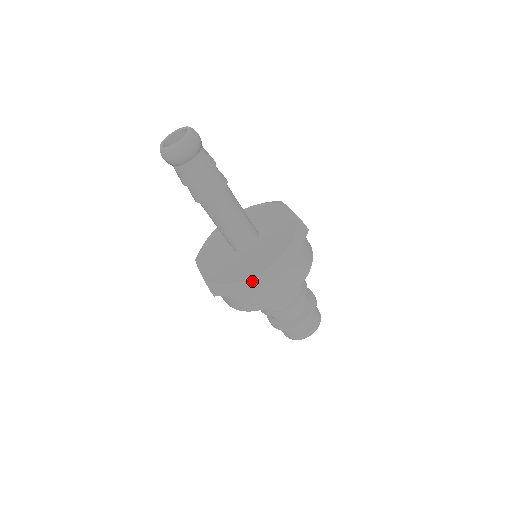
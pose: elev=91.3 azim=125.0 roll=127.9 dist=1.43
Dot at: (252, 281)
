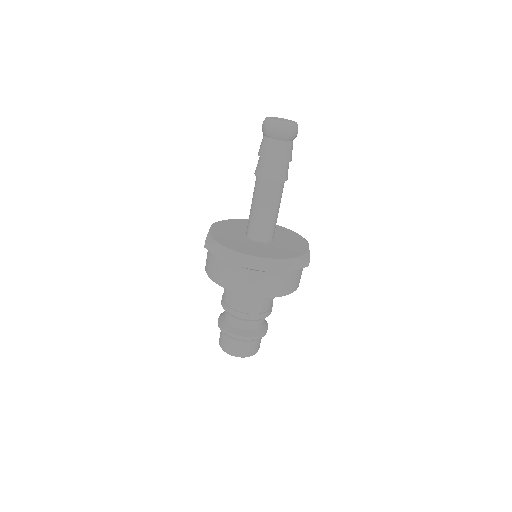
Dot at: (240, 256)
